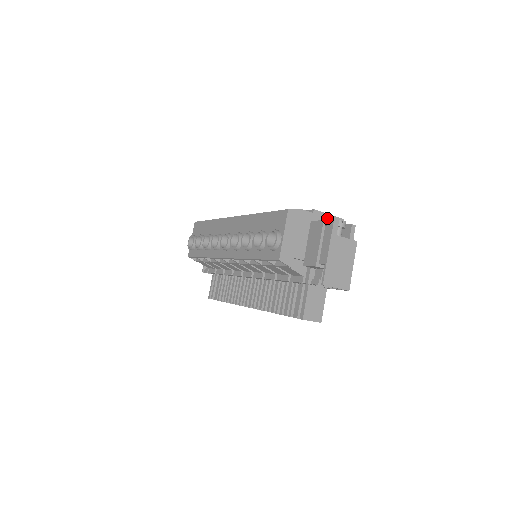
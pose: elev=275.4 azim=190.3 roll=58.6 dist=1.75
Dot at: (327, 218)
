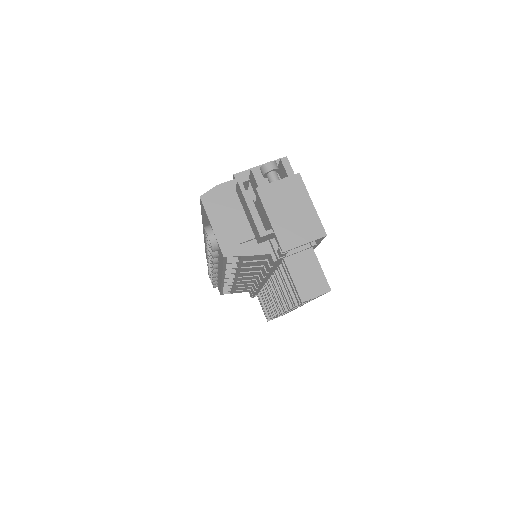
Dot at: occluded
